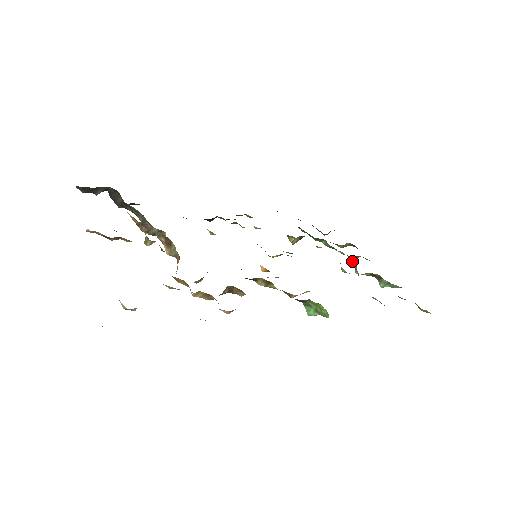
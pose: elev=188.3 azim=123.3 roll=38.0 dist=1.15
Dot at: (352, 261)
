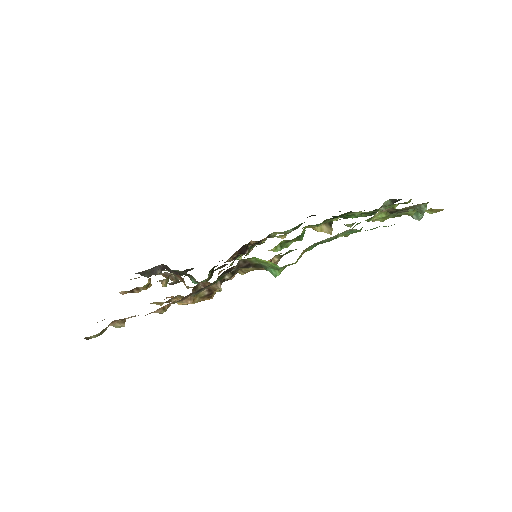
Dot at: occluded
